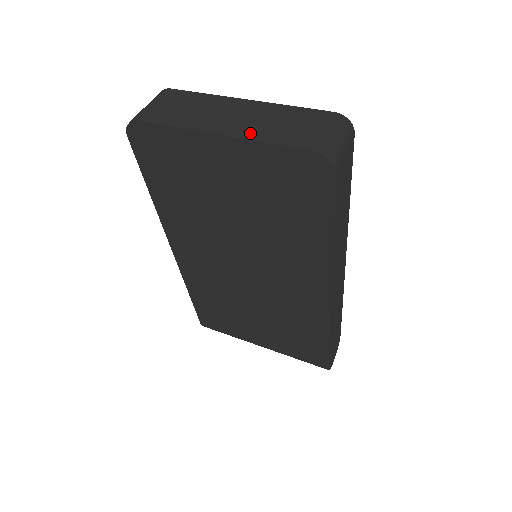
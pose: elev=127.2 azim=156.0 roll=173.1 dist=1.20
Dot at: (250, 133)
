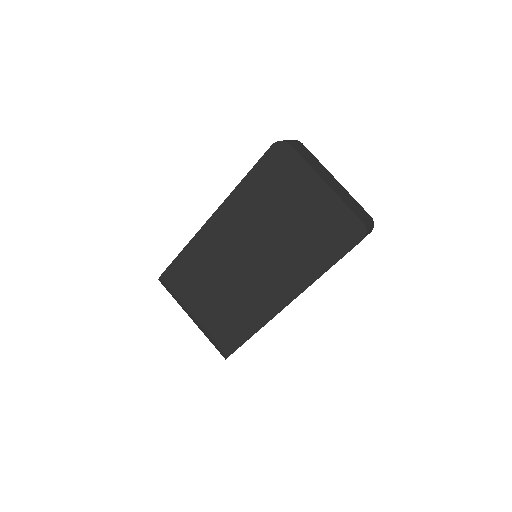
Dot at: (339, 194)
